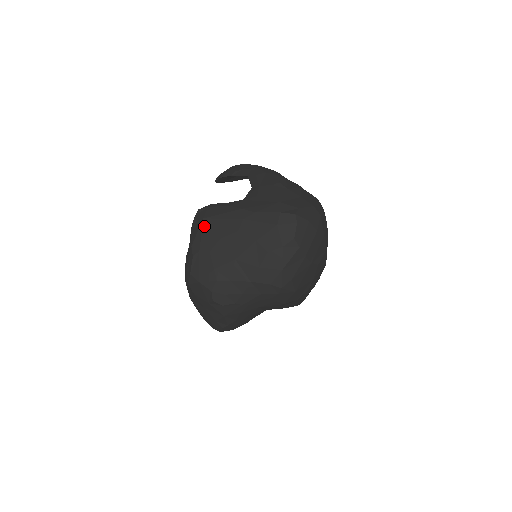
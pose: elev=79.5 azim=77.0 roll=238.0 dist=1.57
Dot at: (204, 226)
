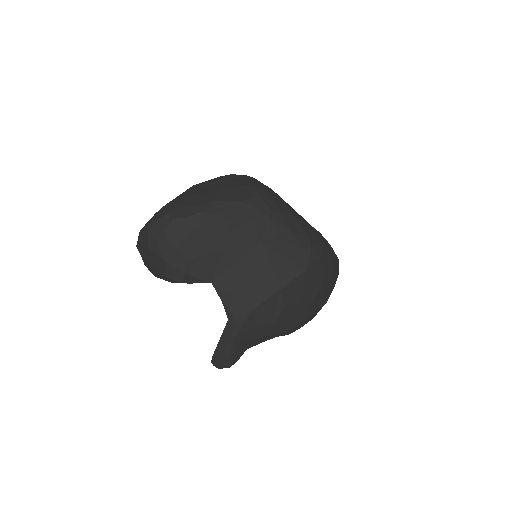
Dot at: occluded
